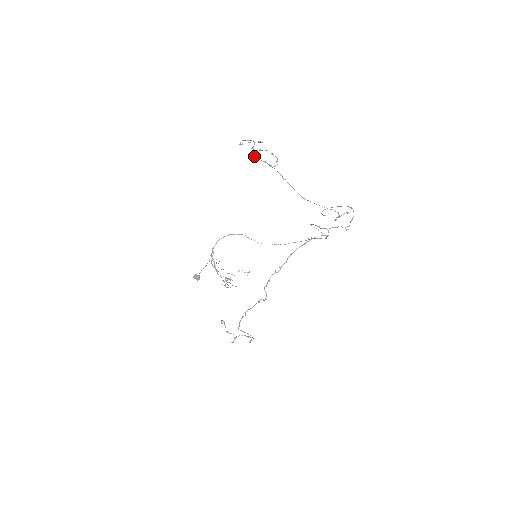
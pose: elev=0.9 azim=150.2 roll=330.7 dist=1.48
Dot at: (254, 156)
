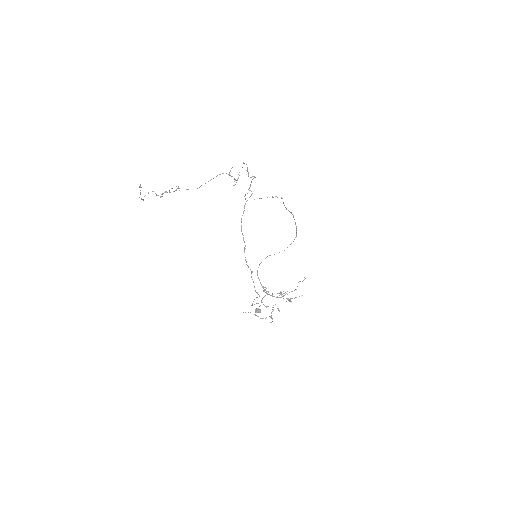
Dot at: occluded
